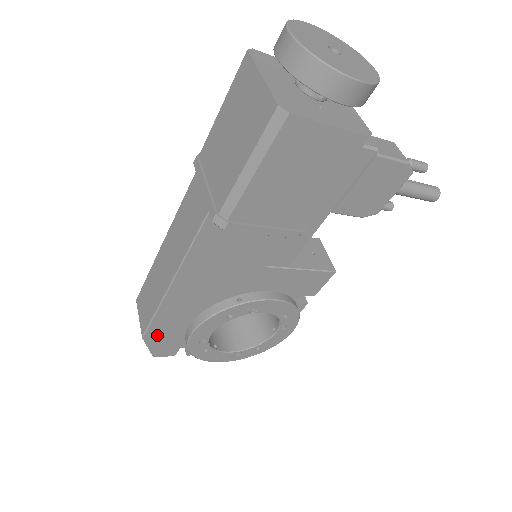
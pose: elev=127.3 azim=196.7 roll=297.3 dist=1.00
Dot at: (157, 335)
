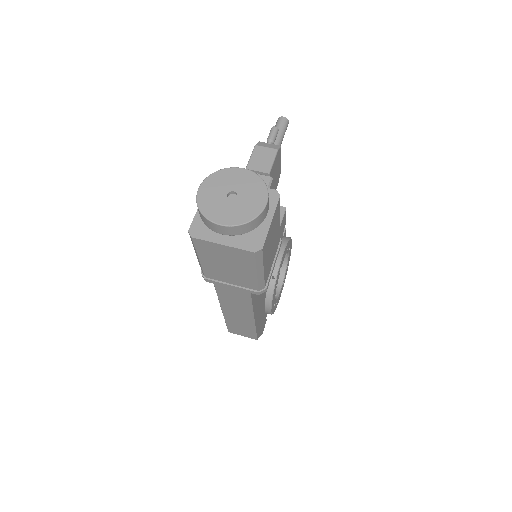
Dot at: (259, 331)
